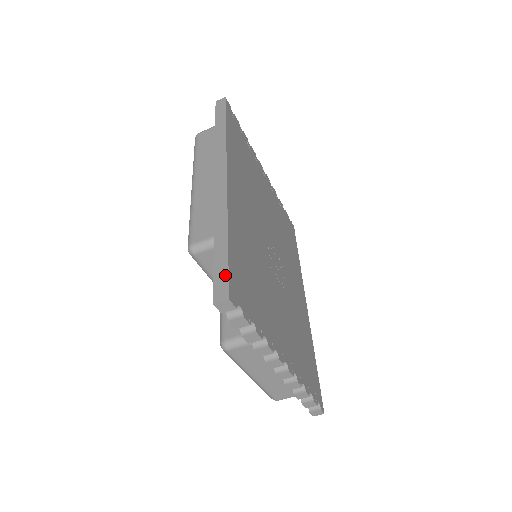
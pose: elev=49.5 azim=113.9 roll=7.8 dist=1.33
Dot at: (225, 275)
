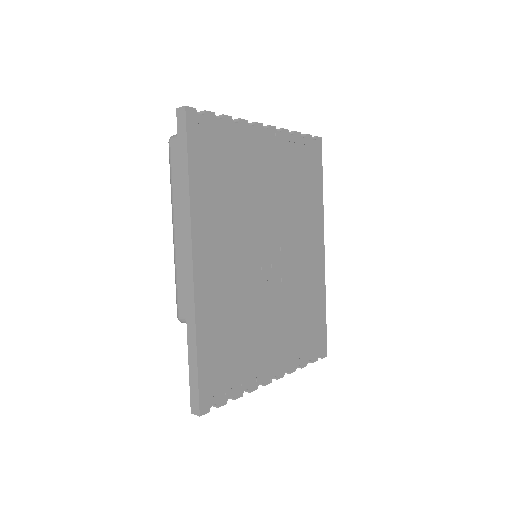
Dot at: (196, 392)
